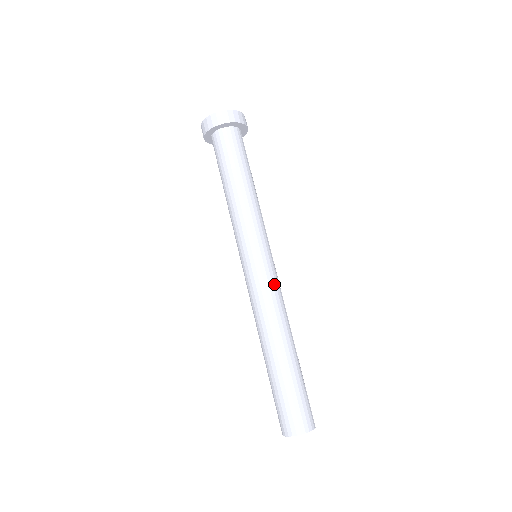
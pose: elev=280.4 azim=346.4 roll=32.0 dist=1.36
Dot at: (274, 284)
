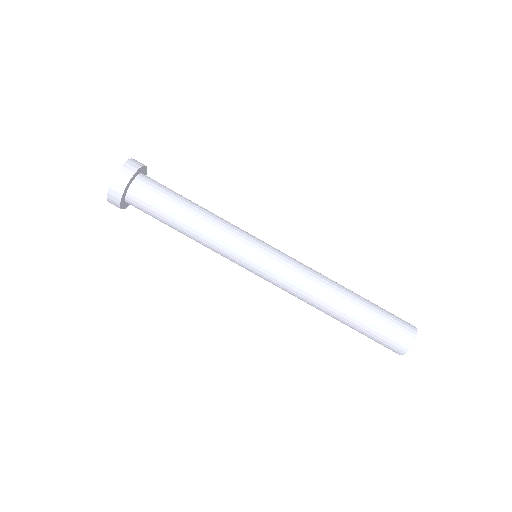
Dot at: (289, 270)
